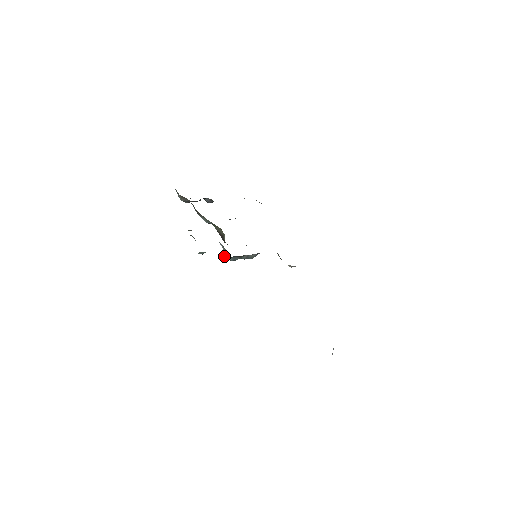
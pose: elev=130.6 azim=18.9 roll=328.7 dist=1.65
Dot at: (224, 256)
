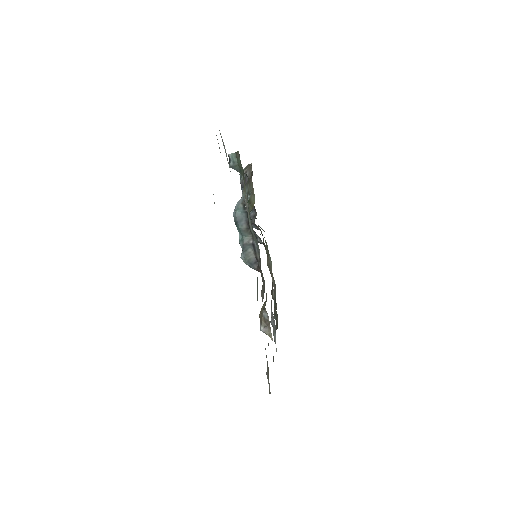
Dot at: (244, 194)
